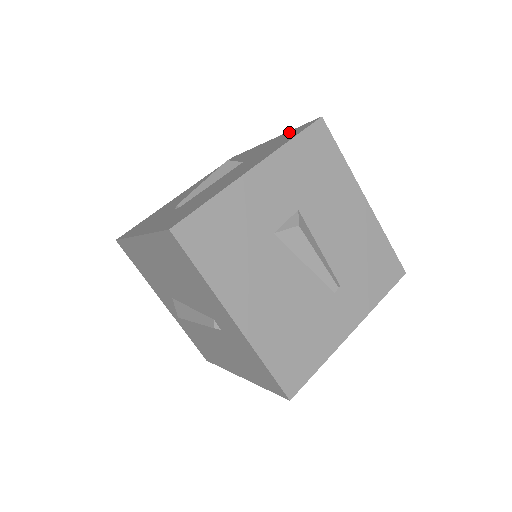
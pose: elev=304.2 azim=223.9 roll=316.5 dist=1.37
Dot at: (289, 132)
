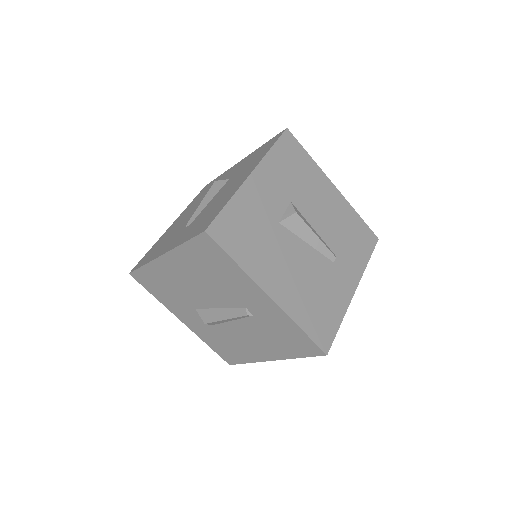
Dot at: (260, 148)
